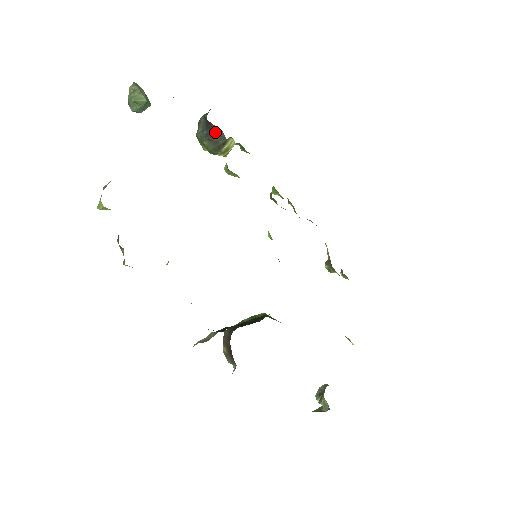
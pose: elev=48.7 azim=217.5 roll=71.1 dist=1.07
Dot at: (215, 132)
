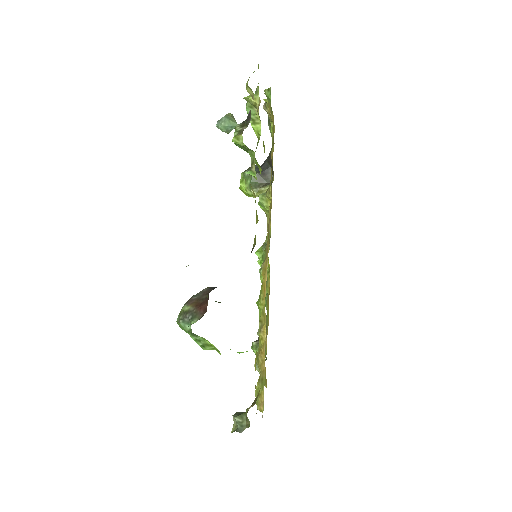
Dot at: (266, 173)
